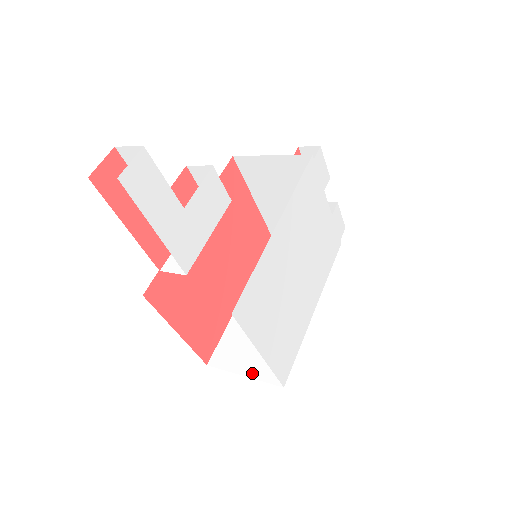
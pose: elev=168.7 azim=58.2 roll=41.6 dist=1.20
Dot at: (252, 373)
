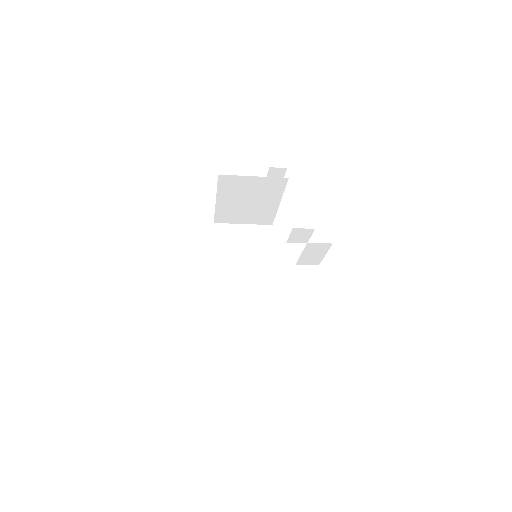
Dot at: (252, 335)
